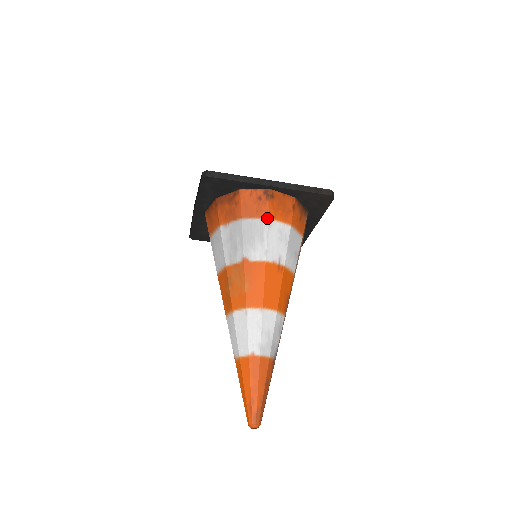
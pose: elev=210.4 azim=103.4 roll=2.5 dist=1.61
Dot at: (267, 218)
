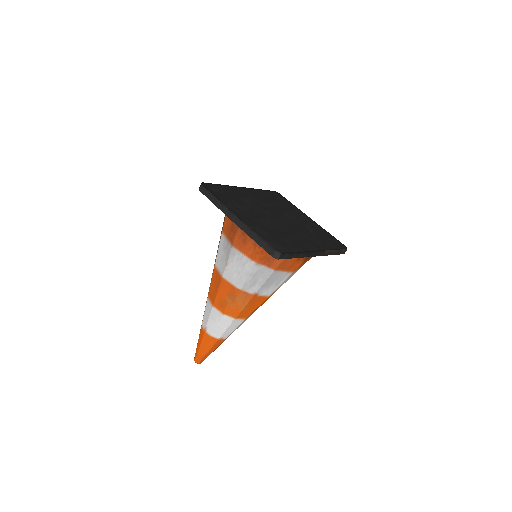
Dot at: (292, 272)
